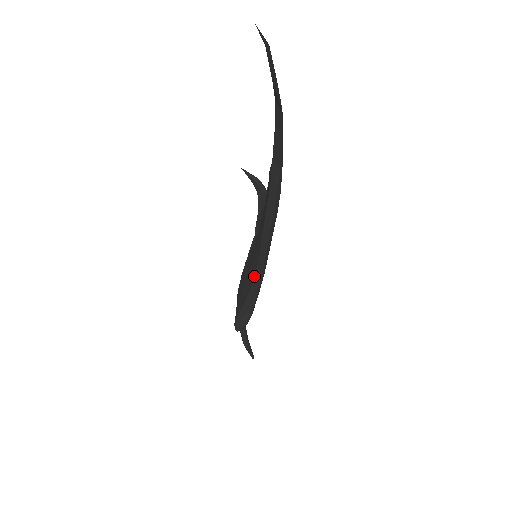
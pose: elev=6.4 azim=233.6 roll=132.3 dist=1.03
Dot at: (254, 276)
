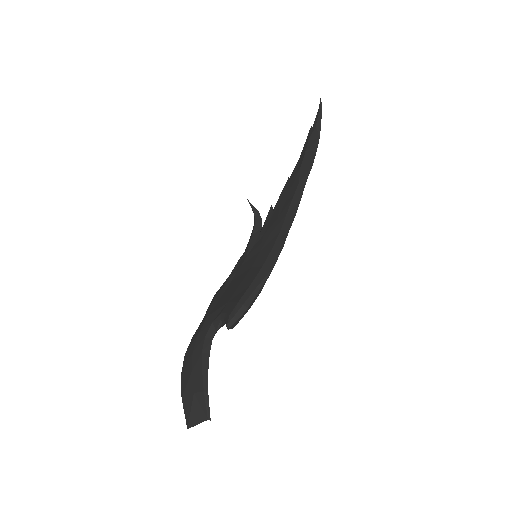
Dot at: (271, 249)
